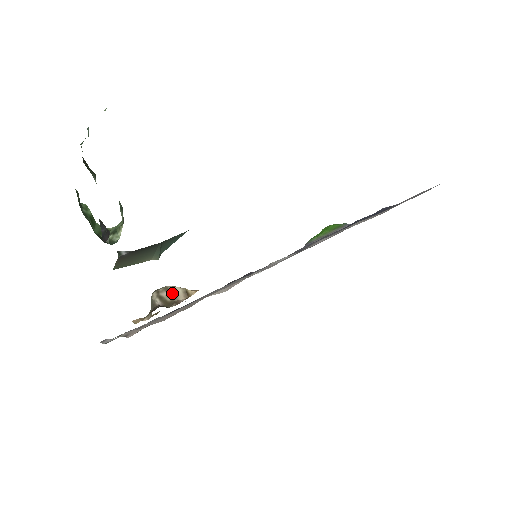
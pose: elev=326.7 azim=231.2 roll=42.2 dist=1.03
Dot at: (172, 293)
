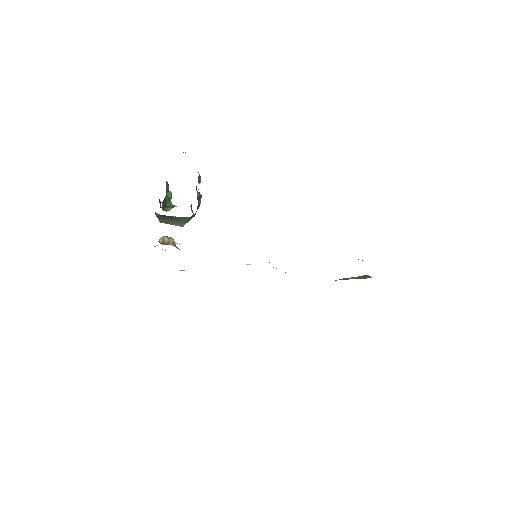
Dot at: (169, 240)
